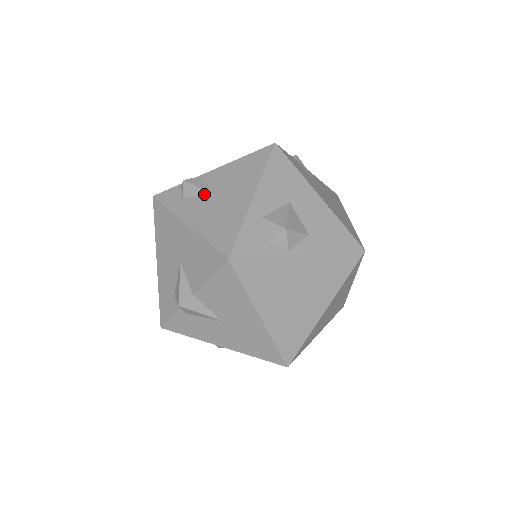
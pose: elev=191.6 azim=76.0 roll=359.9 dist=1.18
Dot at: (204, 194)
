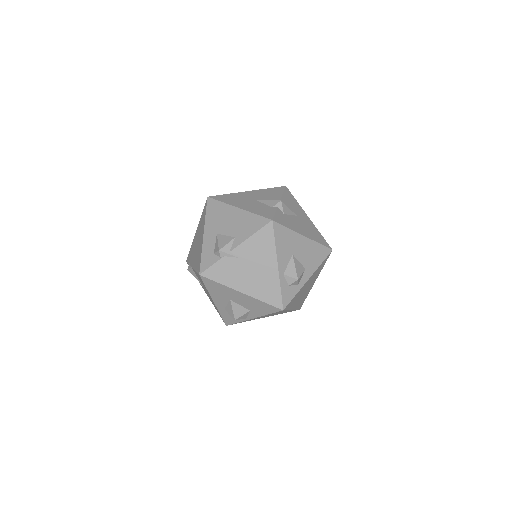
Dot at: (199, 282)
